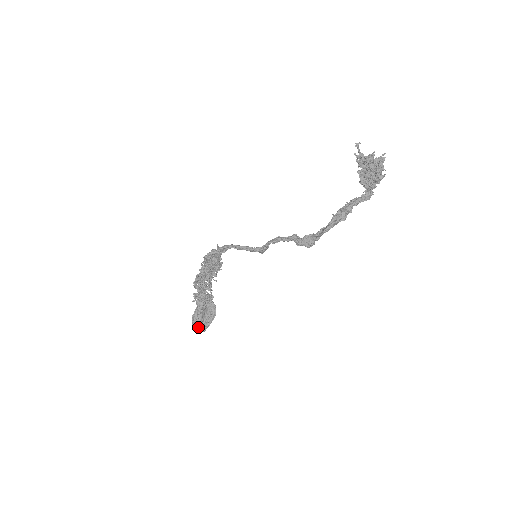
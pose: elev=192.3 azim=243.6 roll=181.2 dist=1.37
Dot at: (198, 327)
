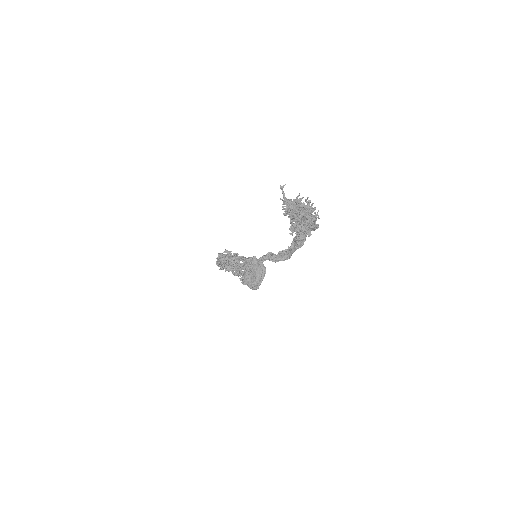
Dot at: (250, 288)
